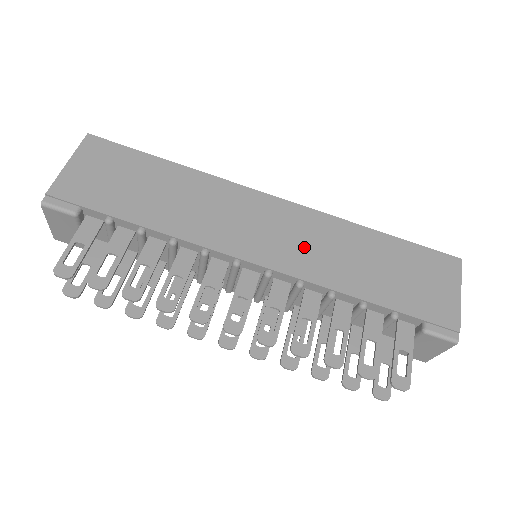
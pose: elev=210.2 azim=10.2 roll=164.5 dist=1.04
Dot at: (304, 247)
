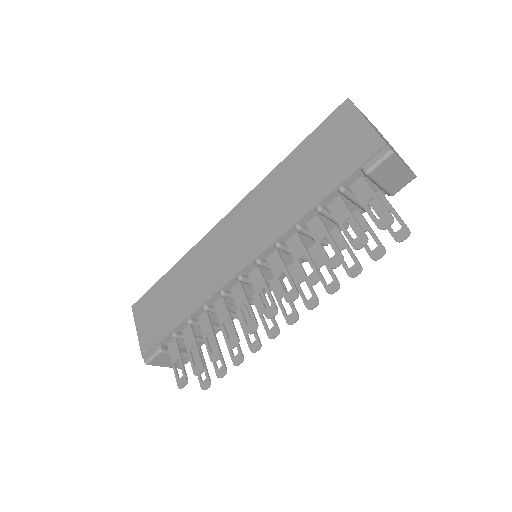
Dot at: (260, 223)
